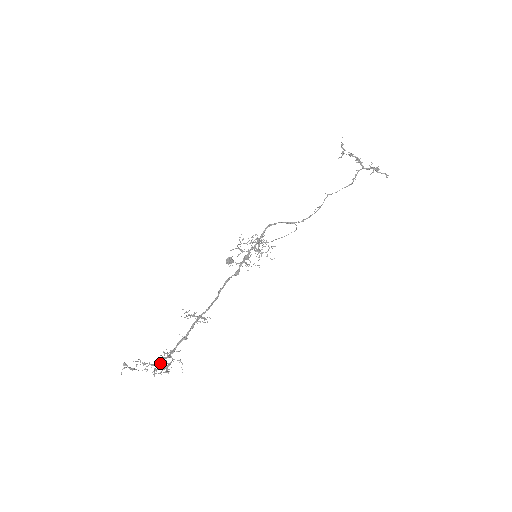
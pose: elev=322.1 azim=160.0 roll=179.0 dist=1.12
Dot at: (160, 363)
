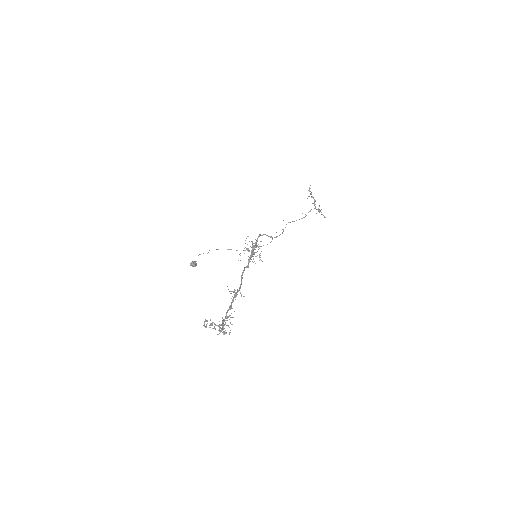
Dot at: (222, 325)
